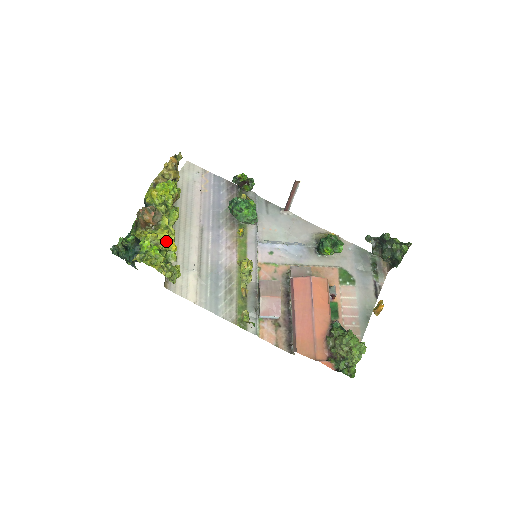
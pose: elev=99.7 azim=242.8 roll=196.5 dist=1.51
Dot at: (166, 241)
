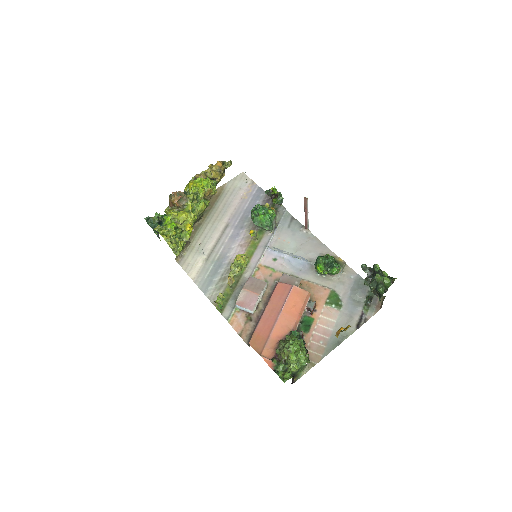
Dot at: (185, 222)
